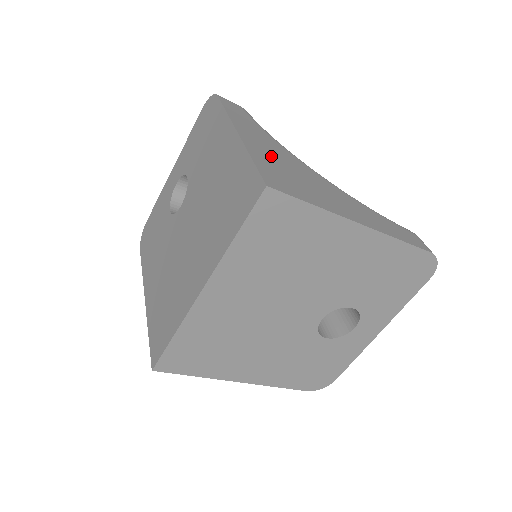
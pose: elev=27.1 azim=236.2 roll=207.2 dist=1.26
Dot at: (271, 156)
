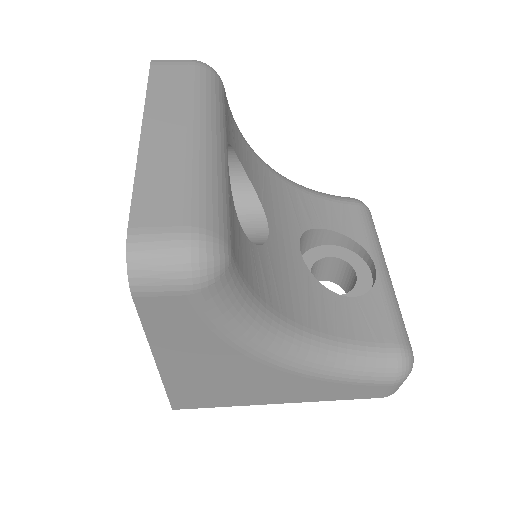
Dot at: (199, 378)
